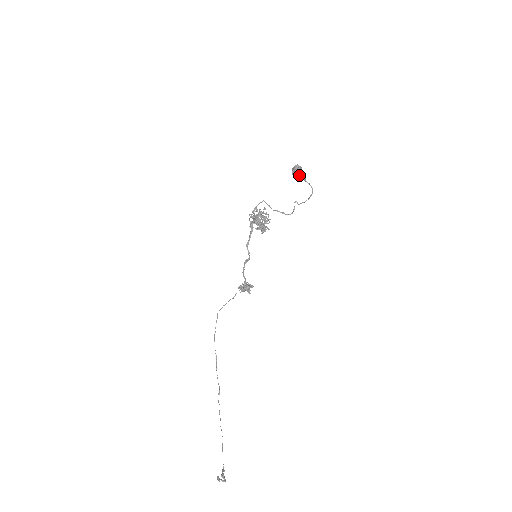
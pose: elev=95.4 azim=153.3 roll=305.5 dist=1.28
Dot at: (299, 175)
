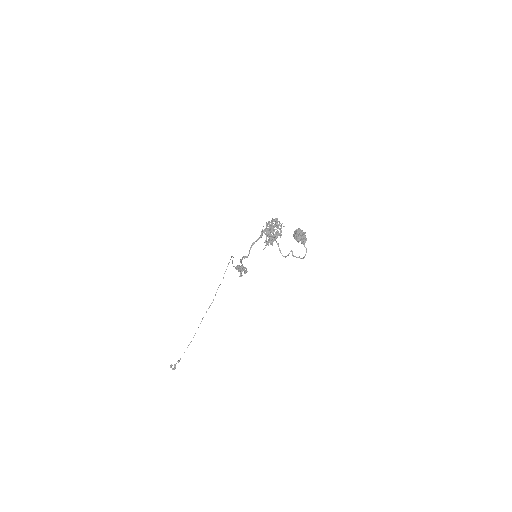
Dot at: occluded
